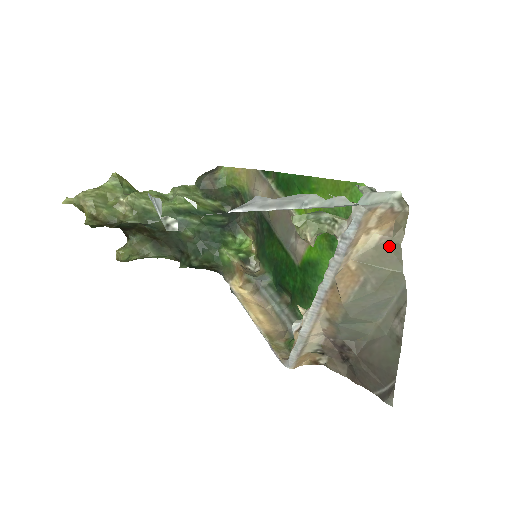
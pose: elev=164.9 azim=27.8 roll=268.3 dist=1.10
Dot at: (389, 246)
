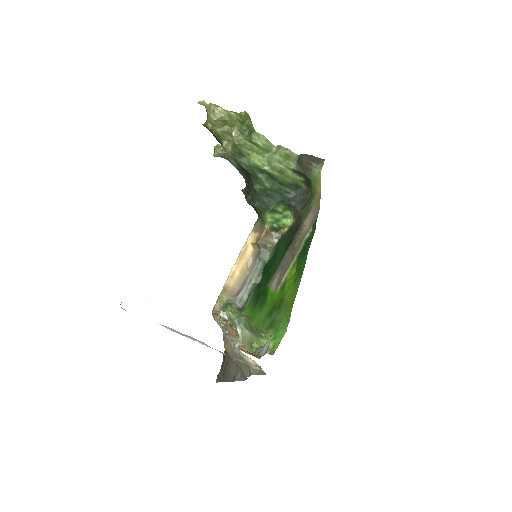
Dot at: (249, 368)
